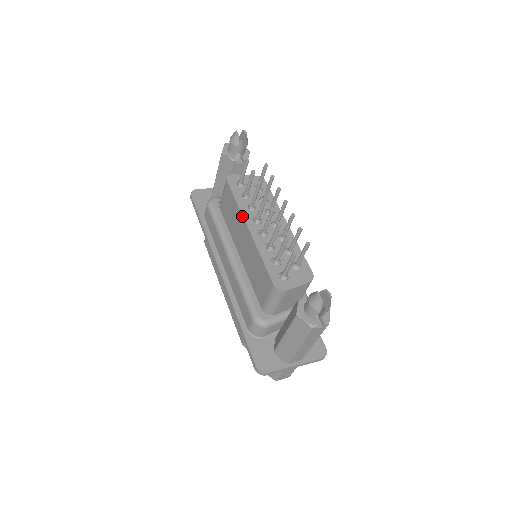
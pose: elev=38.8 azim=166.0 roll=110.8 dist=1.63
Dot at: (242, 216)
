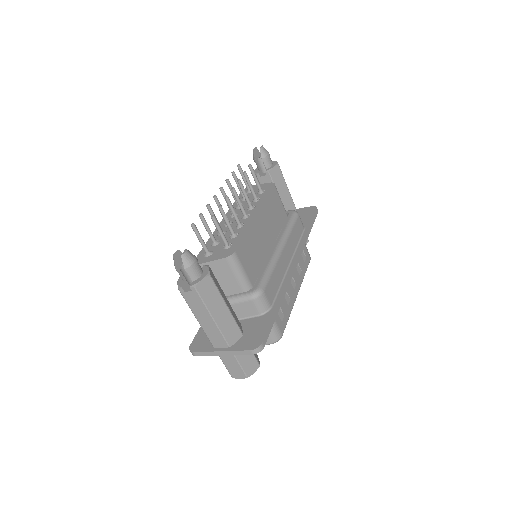
Dot at: (227, 214)
